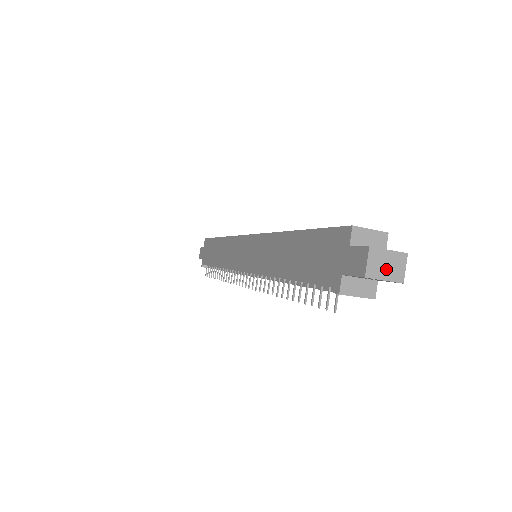
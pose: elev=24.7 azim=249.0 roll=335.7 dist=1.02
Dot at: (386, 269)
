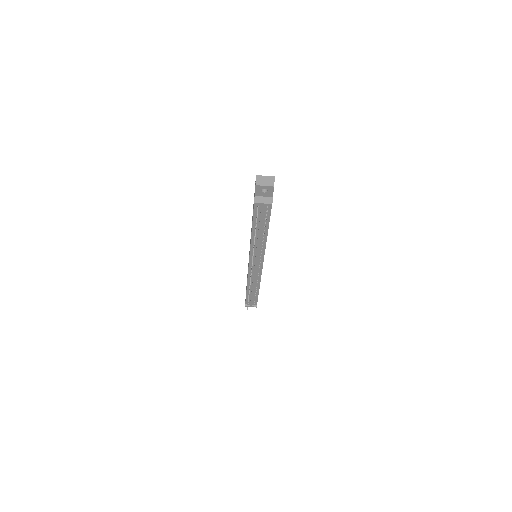
Dot at: (265, 182)
